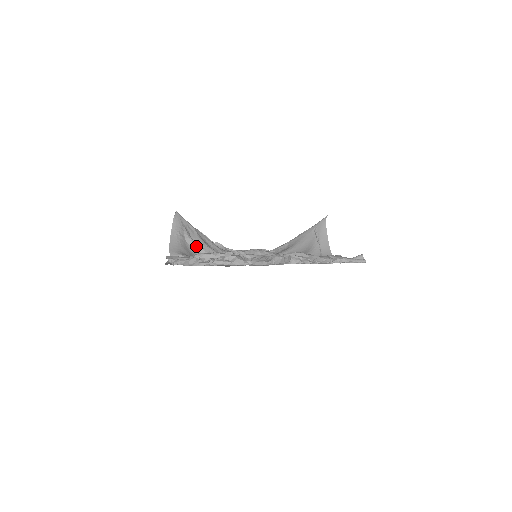
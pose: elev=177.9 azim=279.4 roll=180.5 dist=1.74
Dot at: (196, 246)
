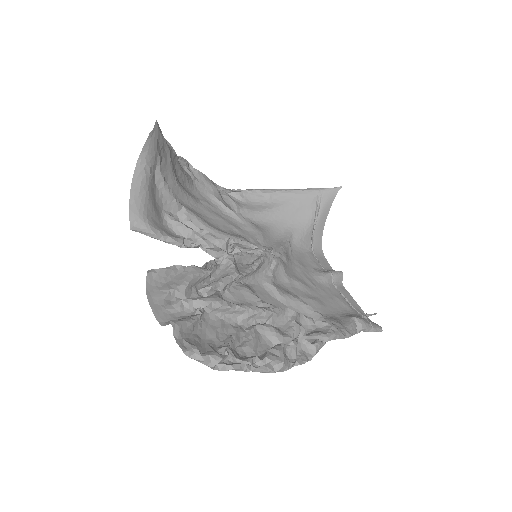
Dot at: (168, 195)
